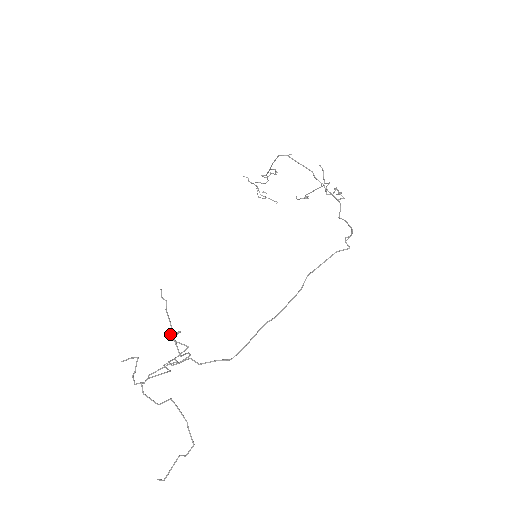
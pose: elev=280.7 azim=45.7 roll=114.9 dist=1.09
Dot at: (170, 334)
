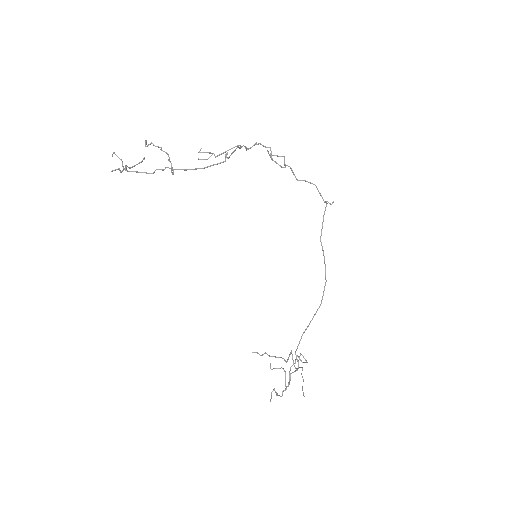
Dot at: (285, 361)
